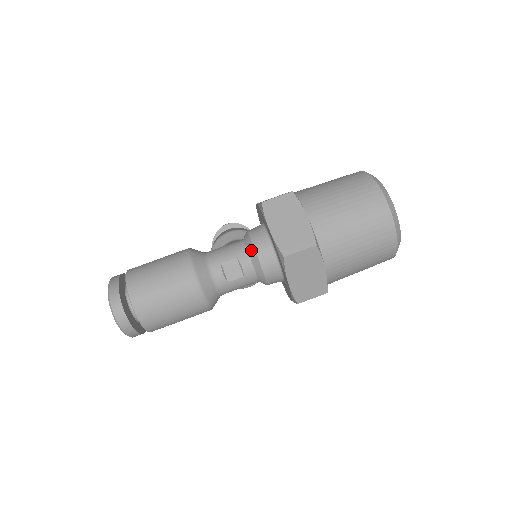
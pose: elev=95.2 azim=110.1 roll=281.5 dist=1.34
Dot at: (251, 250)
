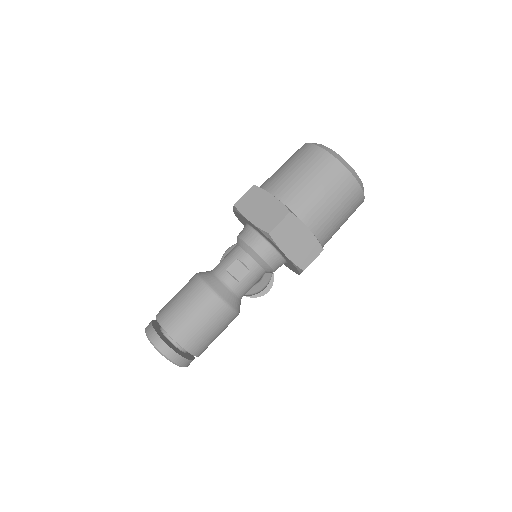
Dot at: (245, 247)
